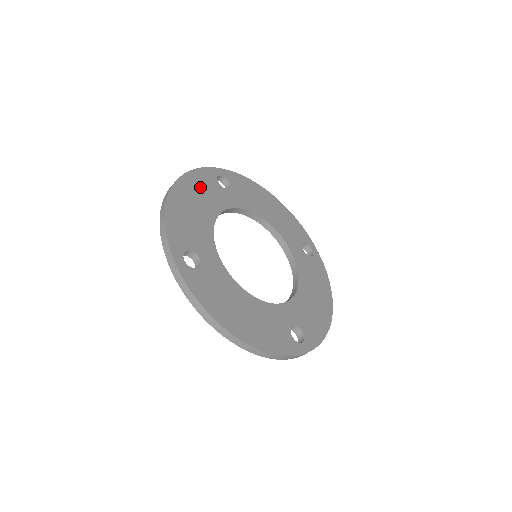
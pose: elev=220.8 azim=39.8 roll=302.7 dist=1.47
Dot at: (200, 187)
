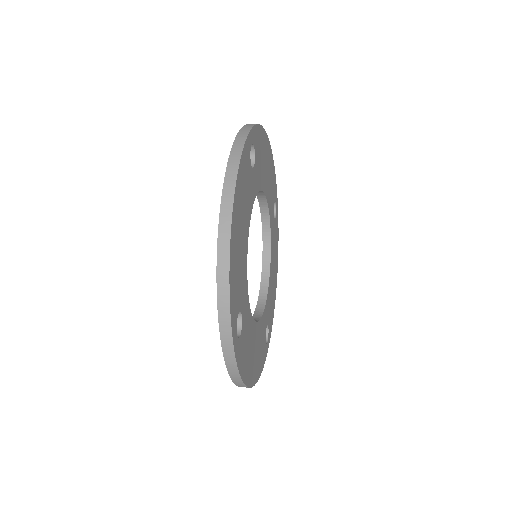
Dot at: (243, 188)
